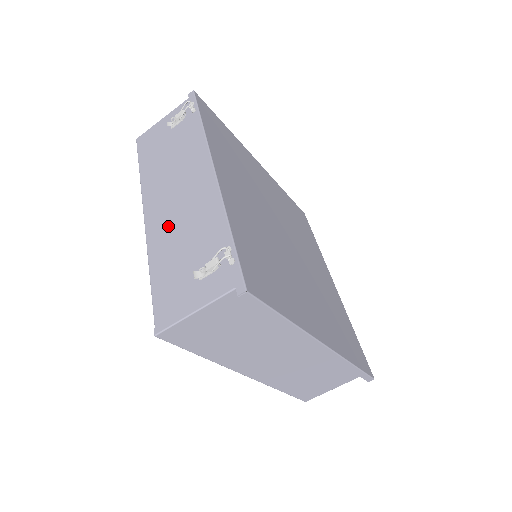
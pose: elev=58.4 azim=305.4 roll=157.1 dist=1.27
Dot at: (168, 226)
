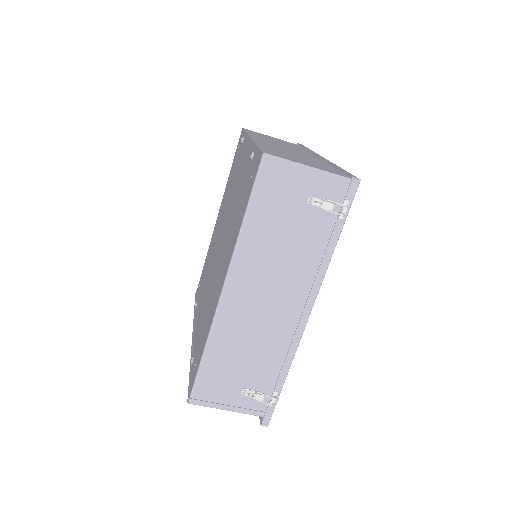
Dot at: (242, 324)
